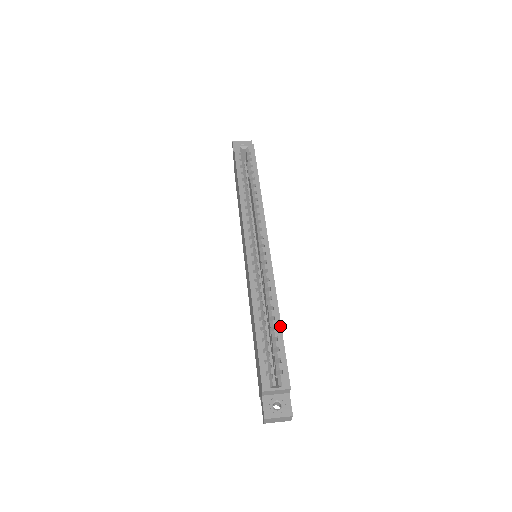
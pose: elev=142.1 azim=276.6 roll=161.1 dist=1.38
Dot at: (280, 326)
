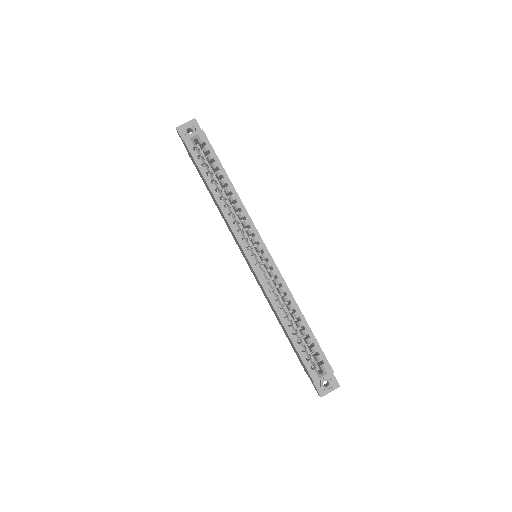
Dot at: (307, 324)
